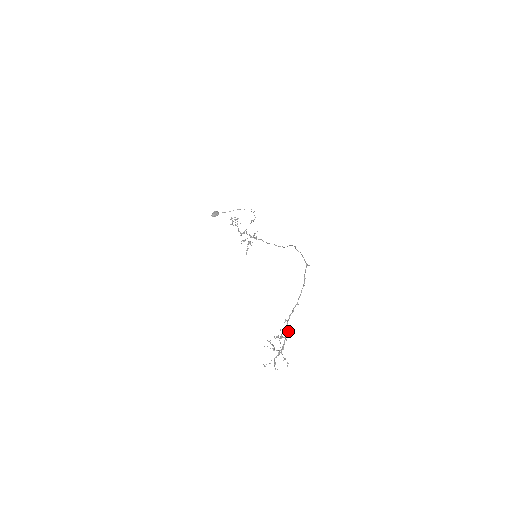
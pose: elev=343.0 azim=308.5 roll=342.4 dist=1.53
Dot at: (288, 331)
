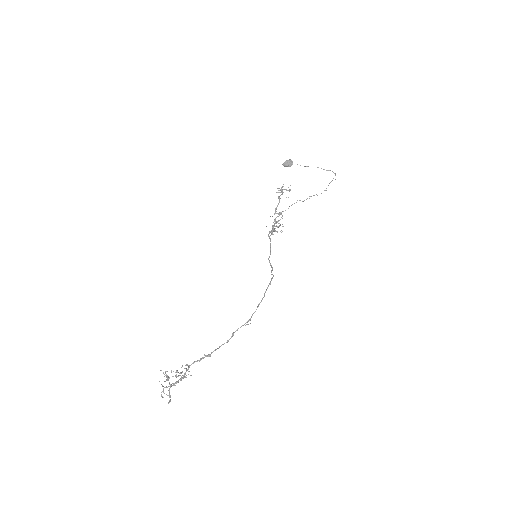
Dot at: occluded
